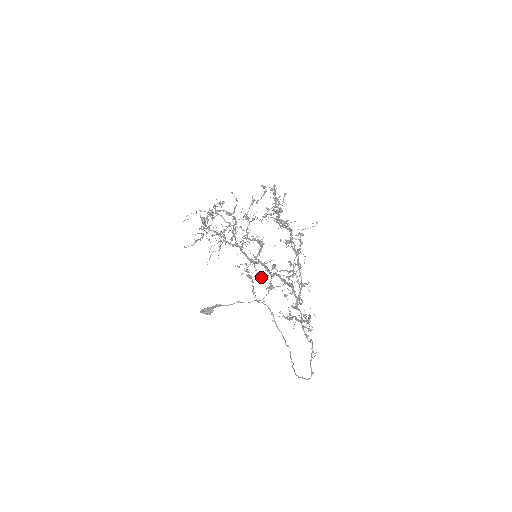
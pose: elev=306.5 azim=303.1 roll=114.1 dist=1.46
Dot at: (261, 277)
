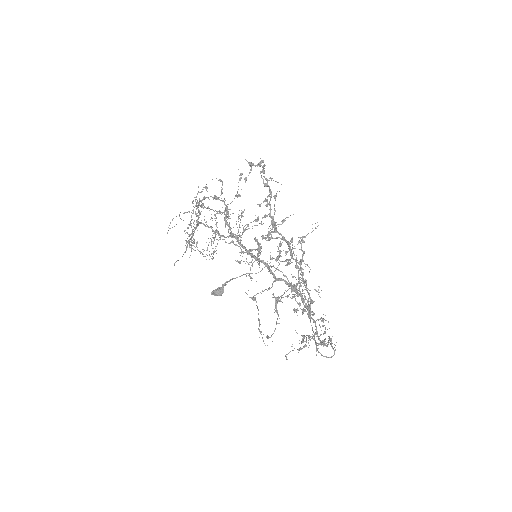
Dot at: occluded
